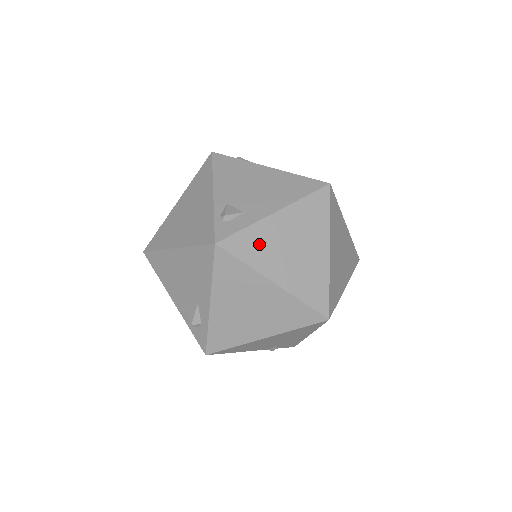
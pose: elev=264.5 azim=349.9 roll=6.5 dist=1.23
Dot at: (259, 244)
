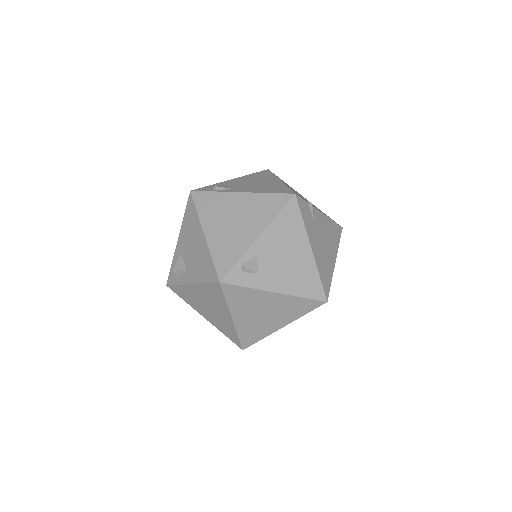
Dot at: (246, 299)
